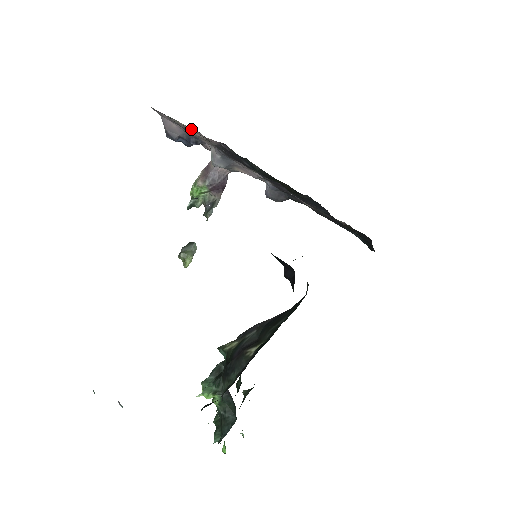
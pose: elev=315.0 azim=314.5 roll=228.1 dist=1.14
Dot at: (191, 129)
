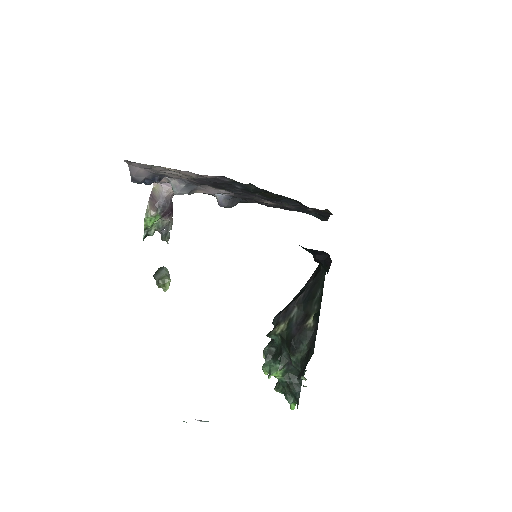
Dot at: (177, 171)
